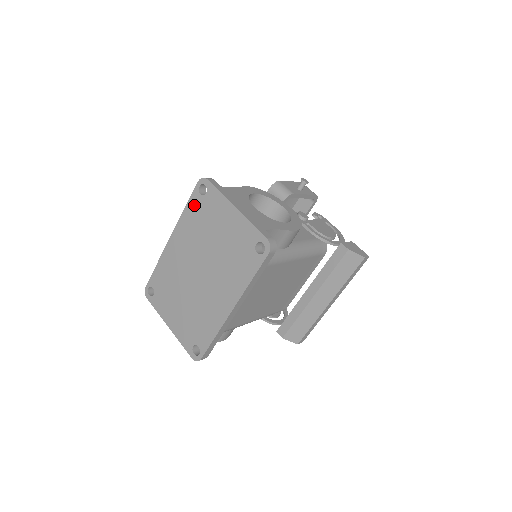
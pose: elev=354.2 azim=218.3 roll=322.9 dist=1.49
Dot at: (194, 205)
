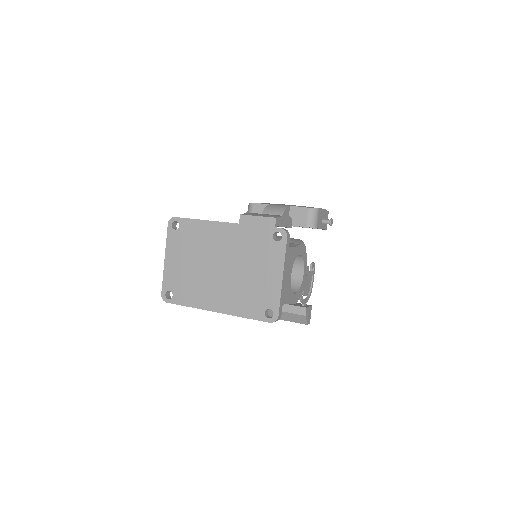
Dot at: (262, 234)
